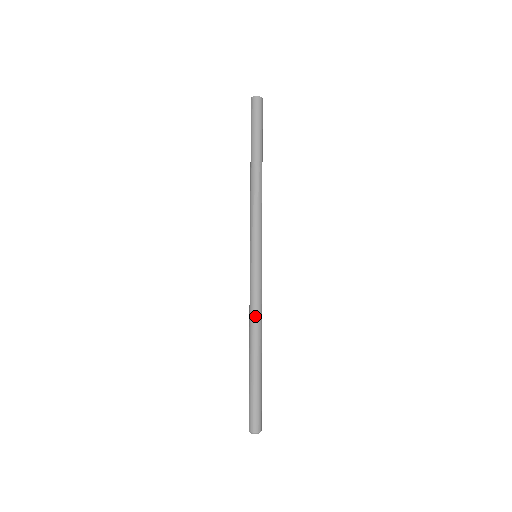
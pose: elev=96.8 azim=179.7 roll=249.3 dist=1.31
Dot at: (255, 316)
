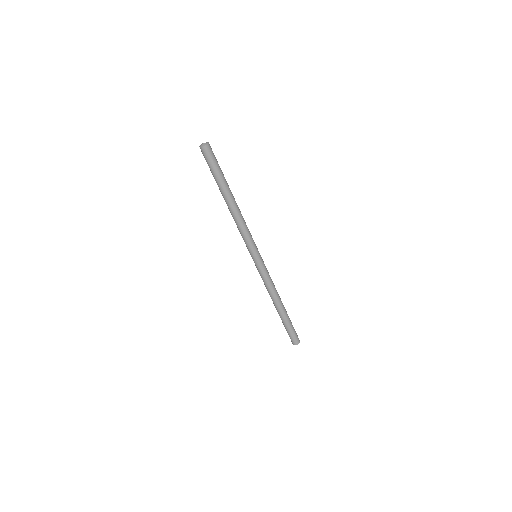
Dot at: (274, 290)
